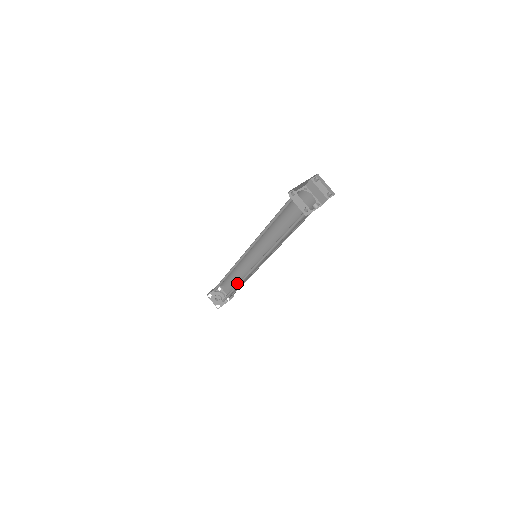
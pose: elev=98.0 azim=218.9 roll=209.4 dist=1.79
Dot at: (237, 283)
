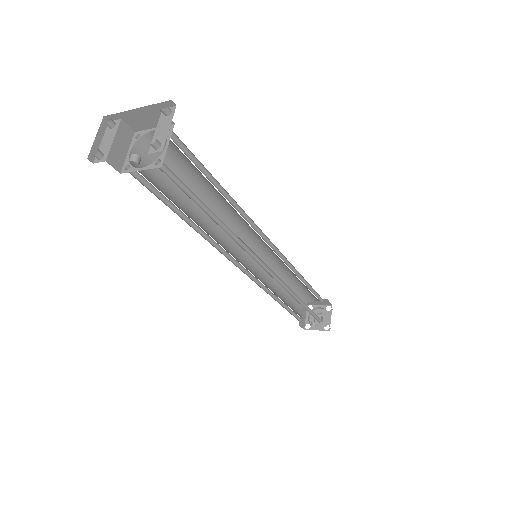
Dot at: occluded
